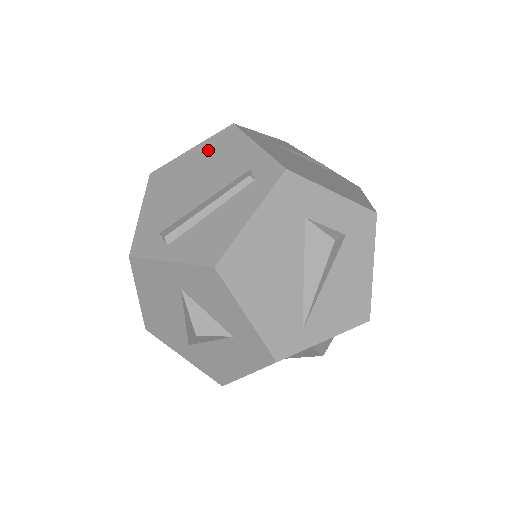
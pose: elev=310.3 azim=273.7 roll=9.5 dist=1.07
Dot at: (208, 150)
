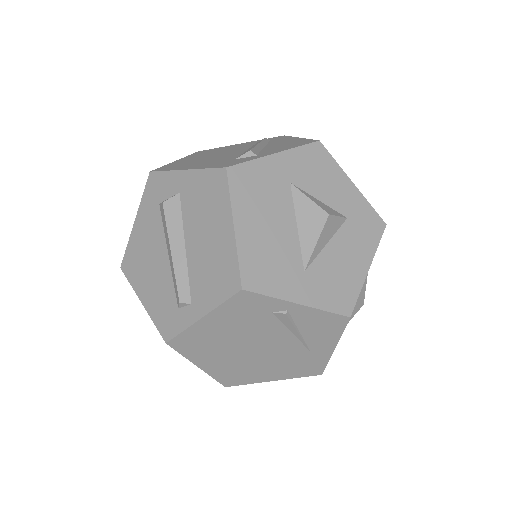
Dot at: (198, 155)
